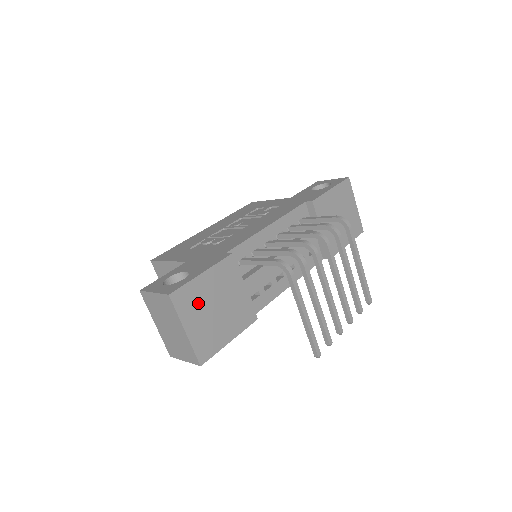
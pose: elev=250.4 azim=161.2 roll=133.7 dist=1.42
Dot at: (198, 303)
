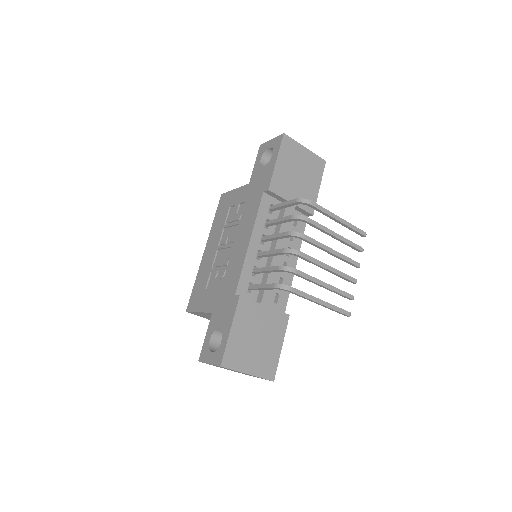
Dot at: (242, 350)
